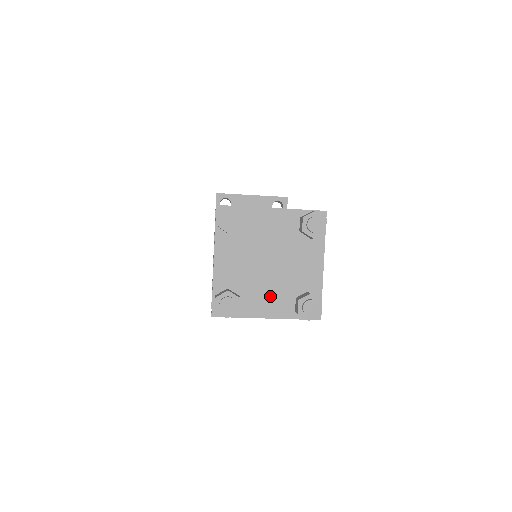
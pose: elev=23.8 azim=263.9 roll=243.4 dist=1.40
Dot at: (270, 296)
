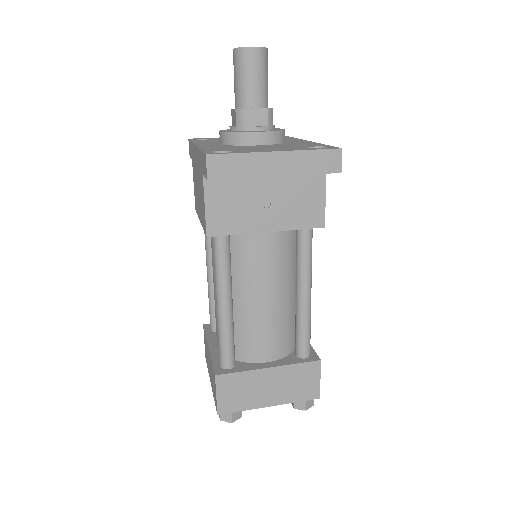
Dot at: occluded
